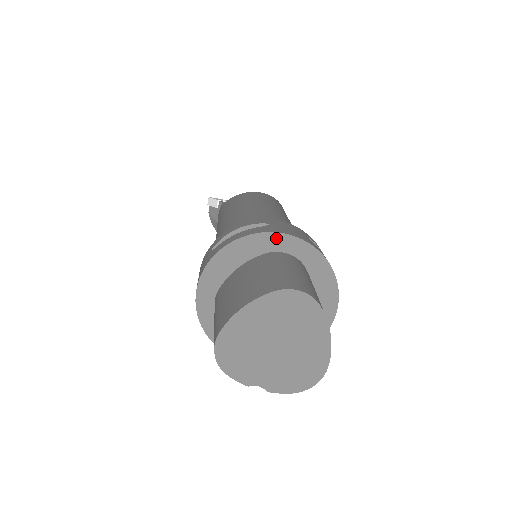
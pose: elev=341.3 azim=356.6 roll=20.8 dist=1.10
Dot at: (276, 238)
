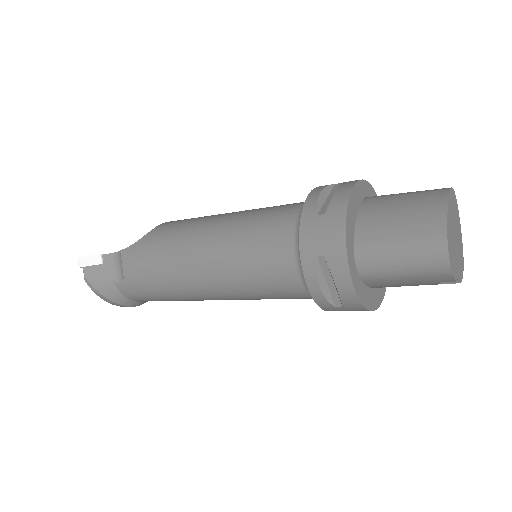
Dot at: (364, 185)
